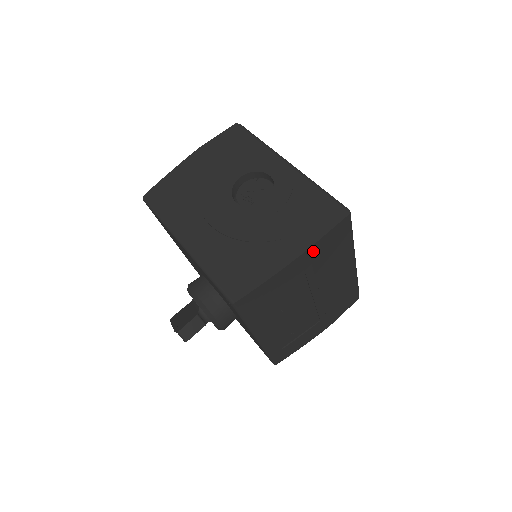
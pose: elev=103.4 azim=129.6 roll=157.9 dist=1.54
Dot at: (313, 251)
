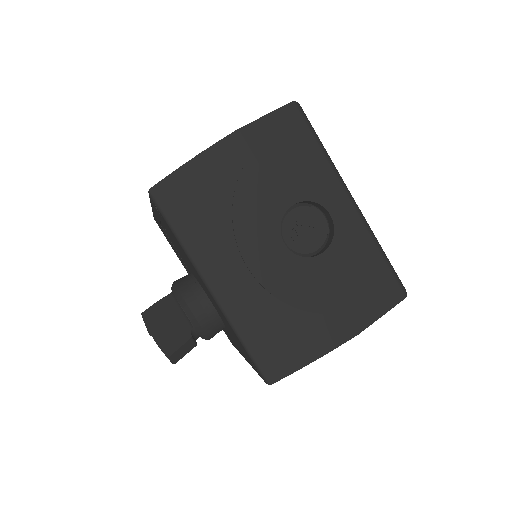
Dot at: occluded
